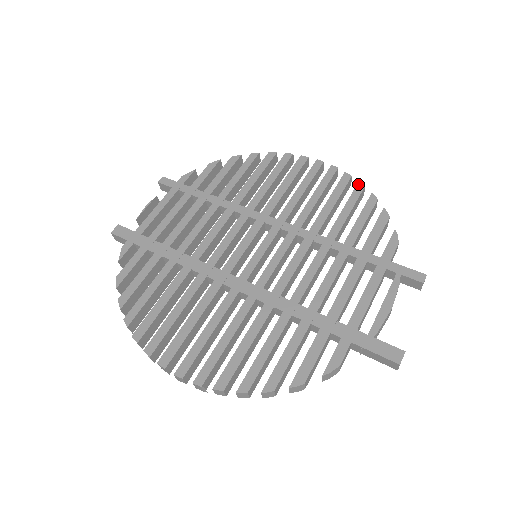
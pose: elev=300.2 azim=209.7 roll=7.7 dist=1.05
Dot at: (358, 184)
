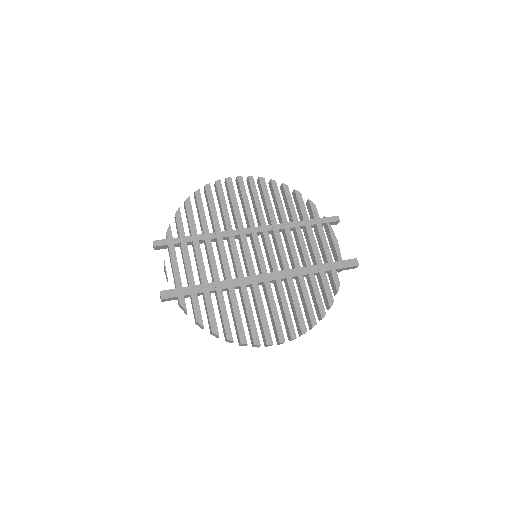
Dot at: (272, 181)
